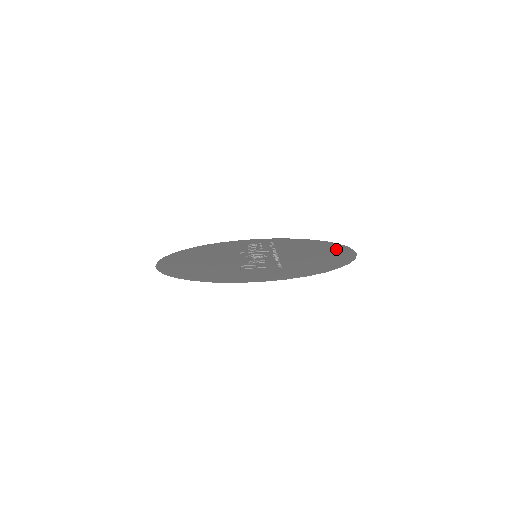
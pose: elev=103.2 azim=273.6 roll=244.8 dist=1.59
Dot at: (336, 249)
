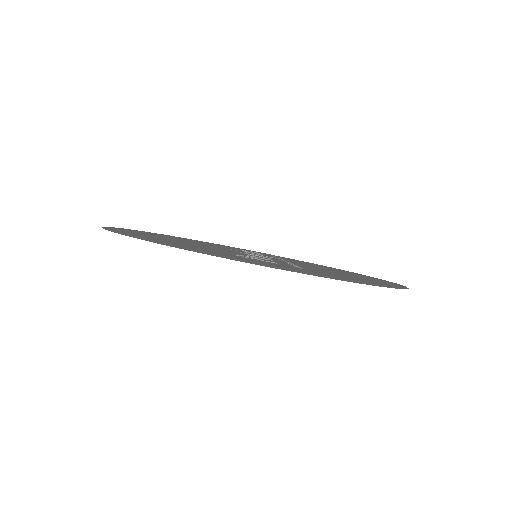
Dot at: (370, 277)
